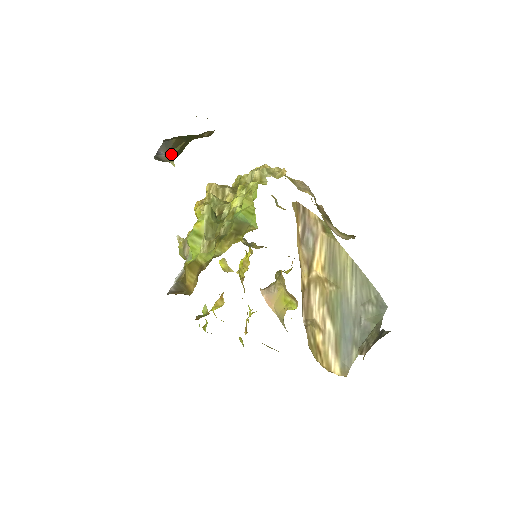
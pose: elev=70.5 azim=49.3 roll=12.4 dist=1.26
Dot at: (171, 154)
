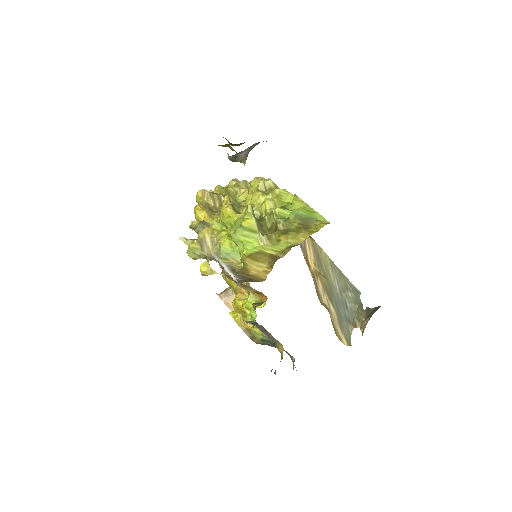
Dot at: (247, 155)
